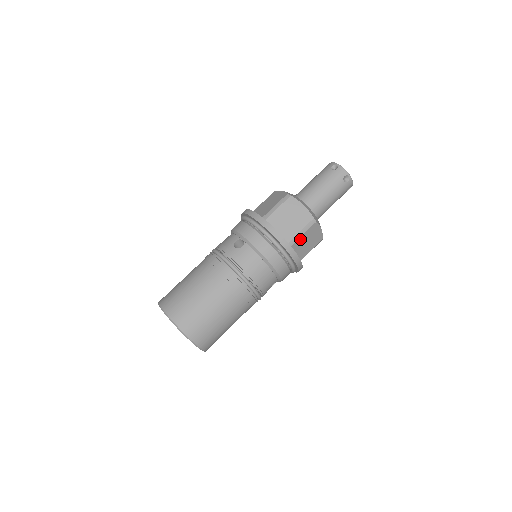
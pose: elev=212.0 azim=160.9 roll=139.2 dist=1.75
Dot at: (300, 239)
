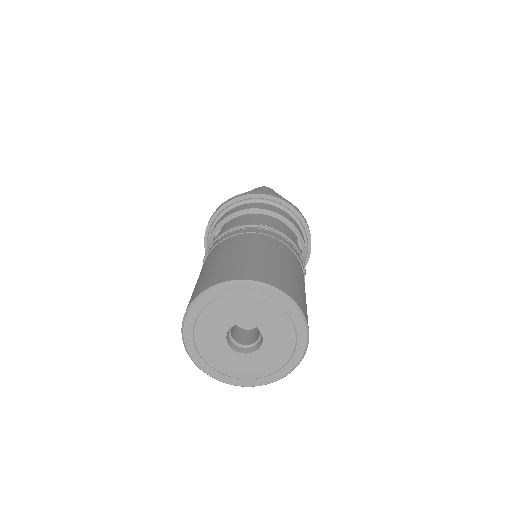
Dot at: occluded
